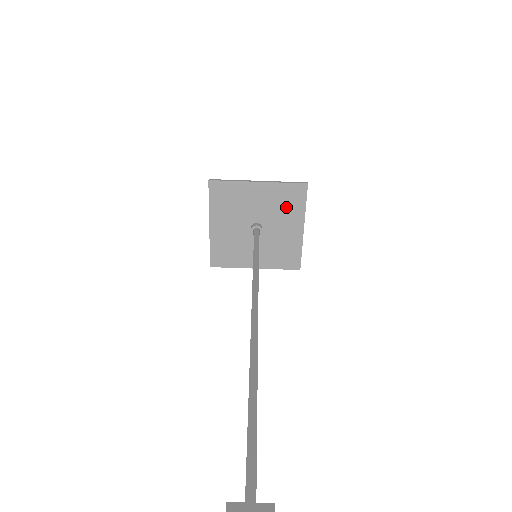
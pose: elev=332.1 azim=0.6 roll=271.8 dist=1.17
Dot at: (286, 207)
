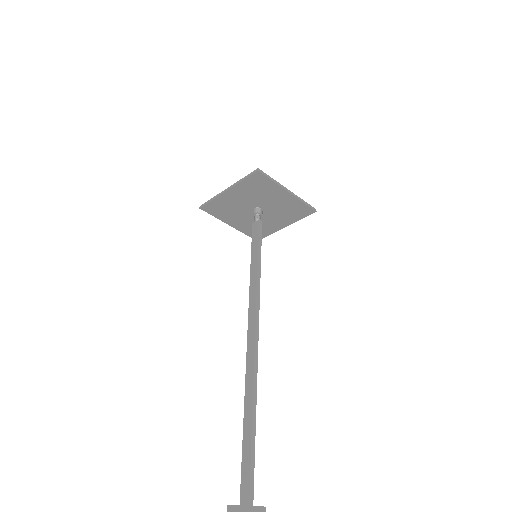
Dot at: (289, 213)
